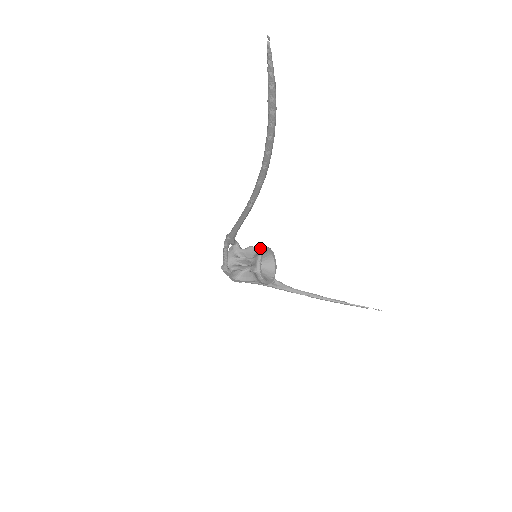
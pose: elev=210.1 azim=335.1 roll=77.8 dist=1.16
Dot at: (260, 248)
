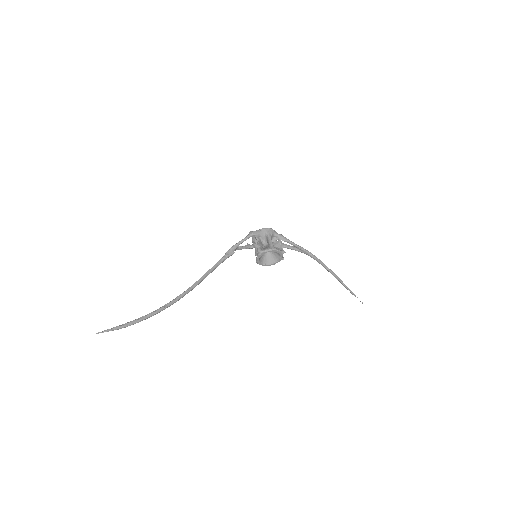
Dot at: occluded
